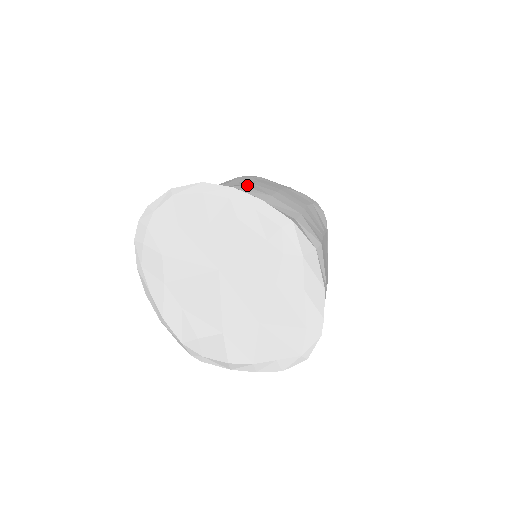
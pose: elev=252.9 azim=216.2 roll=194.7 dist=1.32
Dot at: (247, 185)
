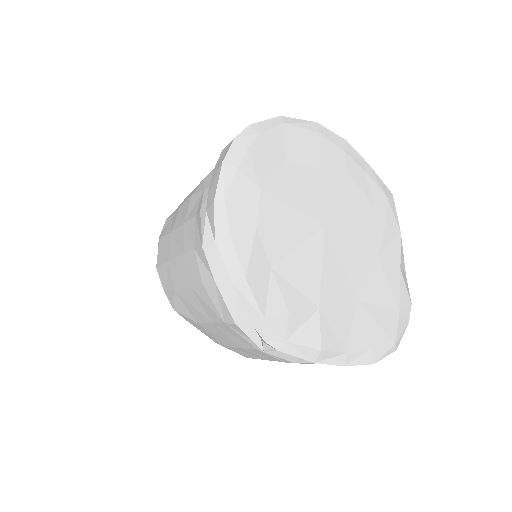
Dot at: occluded
